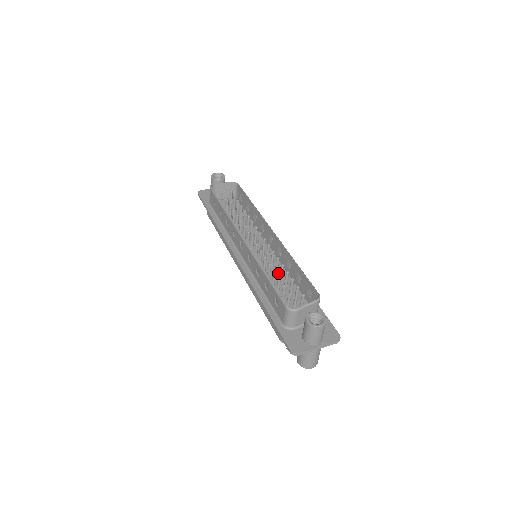
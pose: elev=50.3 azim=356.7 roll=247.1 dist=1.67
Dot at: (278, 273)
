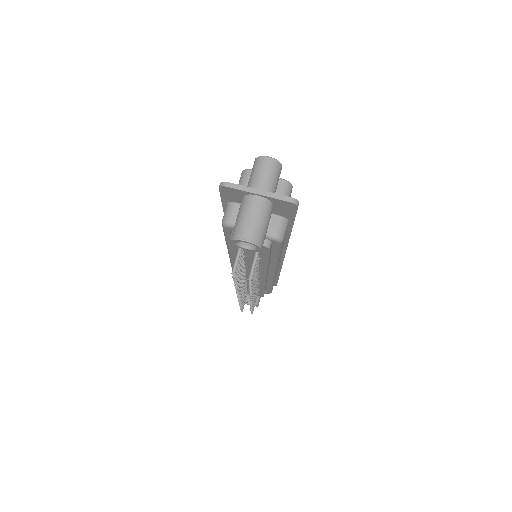
Dot at: occluded
